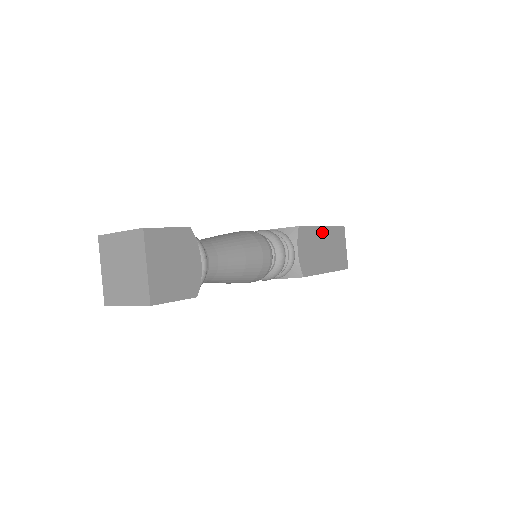
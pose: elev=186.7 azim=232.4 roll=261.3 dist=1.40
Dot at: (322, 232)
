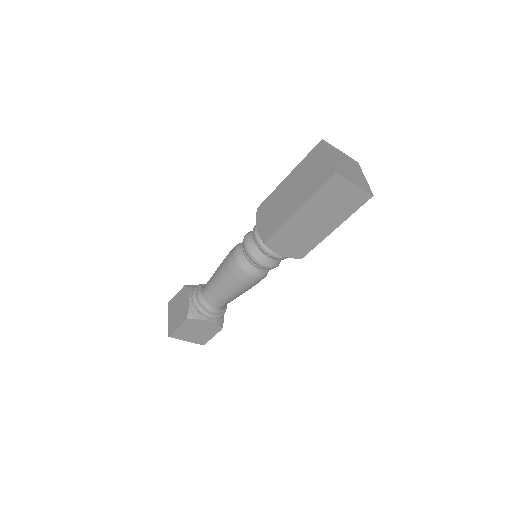
Dot at: (300, 215)
